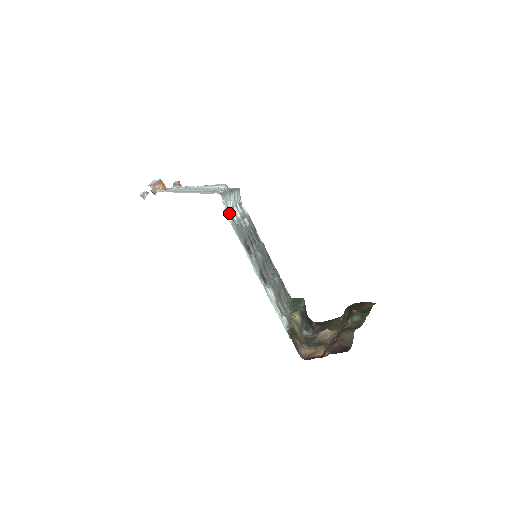
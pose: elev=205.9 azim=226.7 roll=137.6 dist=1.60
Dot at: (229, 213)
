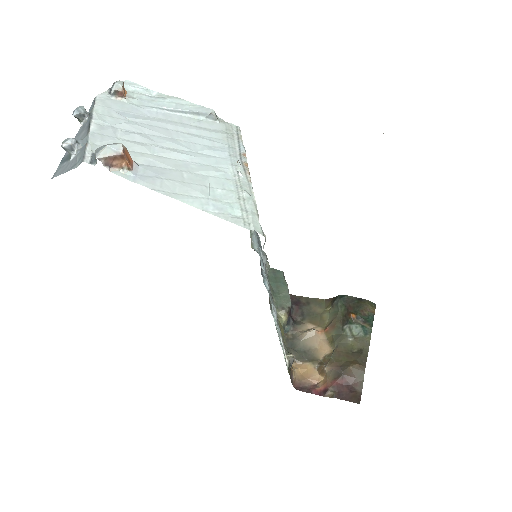
Dot at: occluded
